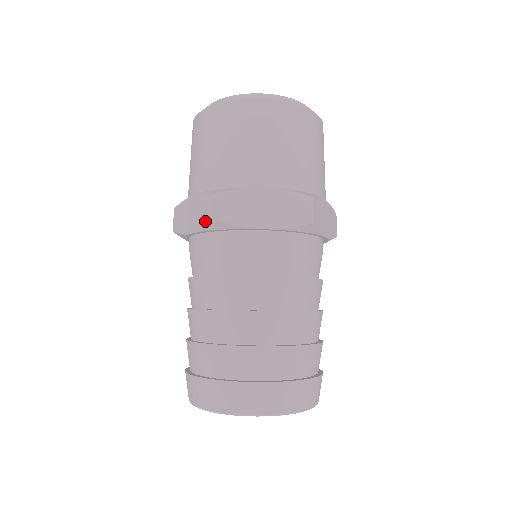
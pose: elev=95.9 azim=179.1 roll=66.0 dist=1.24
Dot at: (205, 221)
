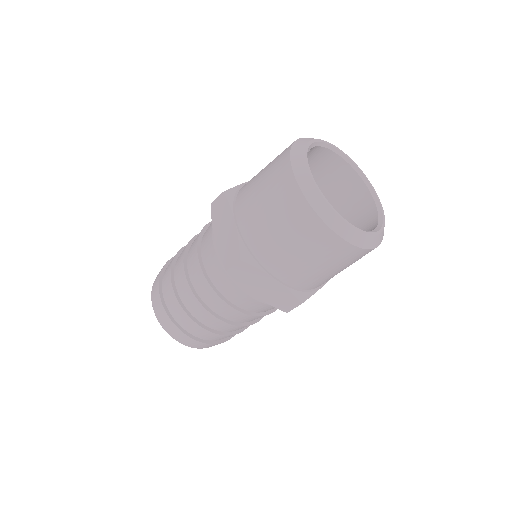
Dot at: (223, 254)
